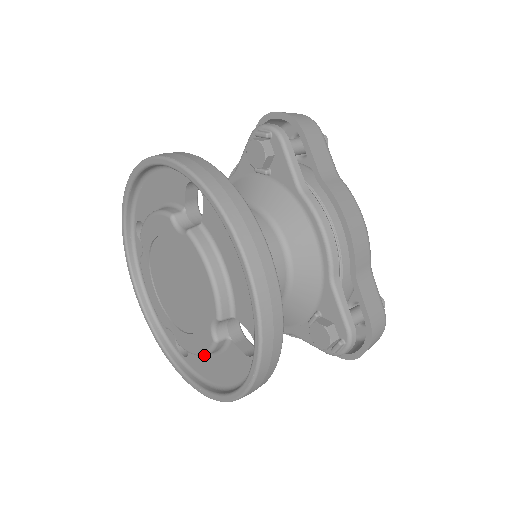
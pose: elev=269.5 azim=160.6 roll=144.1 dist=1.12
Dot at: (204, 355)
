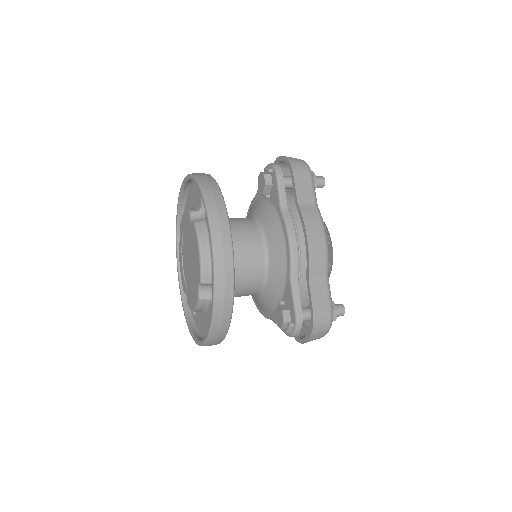
Dot at: (196, 310)
